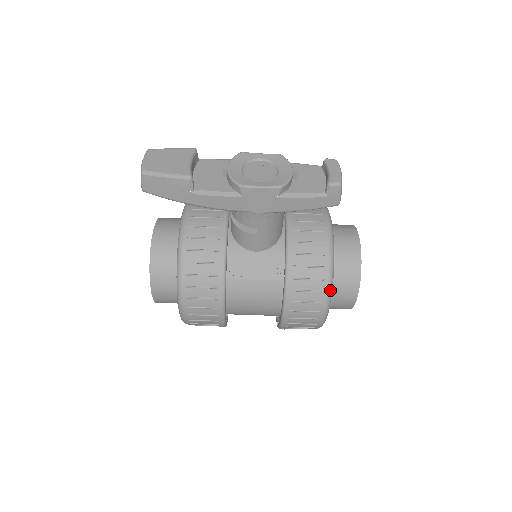
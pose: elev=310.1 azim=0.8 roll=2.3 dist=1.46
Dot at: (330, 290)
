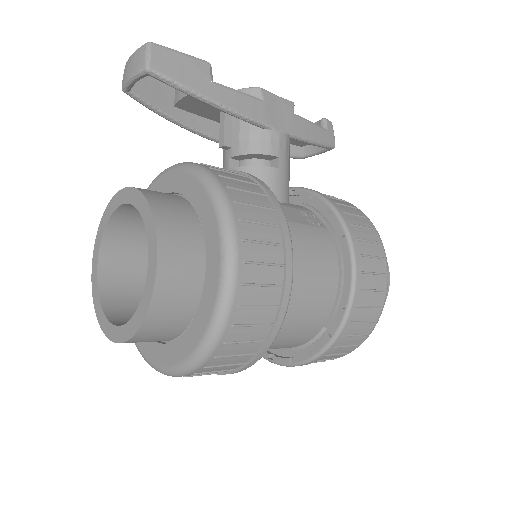
Dot at: (376, 230)
